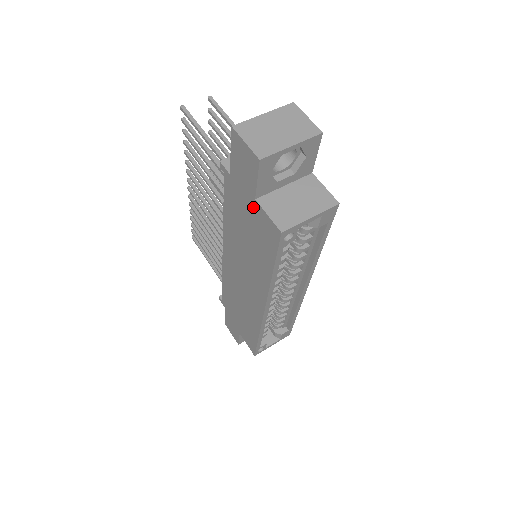
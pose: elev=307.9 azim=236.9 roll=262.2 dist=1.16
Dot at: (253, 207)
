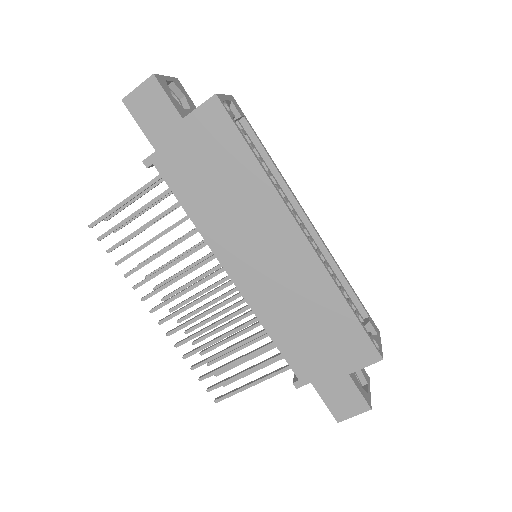
Dot at: (189, 131)
